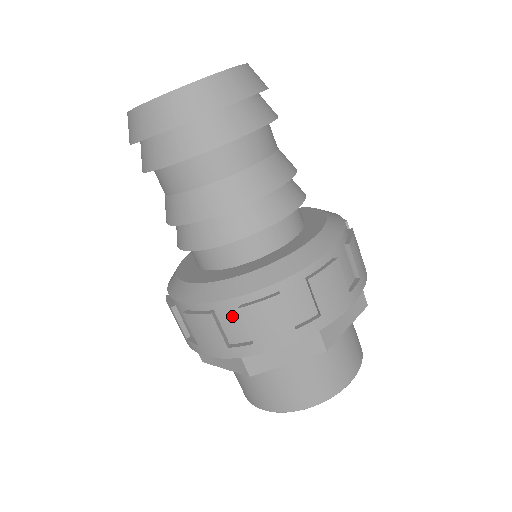
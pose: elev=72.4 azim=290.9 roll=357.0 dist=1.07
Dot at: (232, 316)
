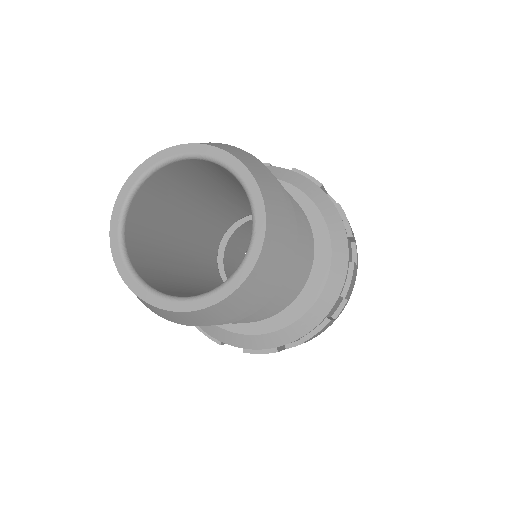
Dot at: occluded
